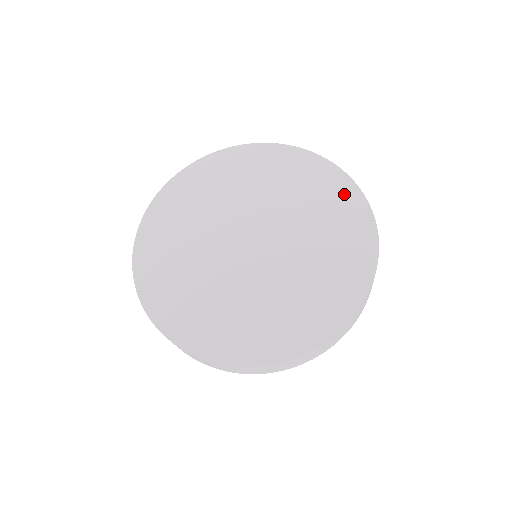
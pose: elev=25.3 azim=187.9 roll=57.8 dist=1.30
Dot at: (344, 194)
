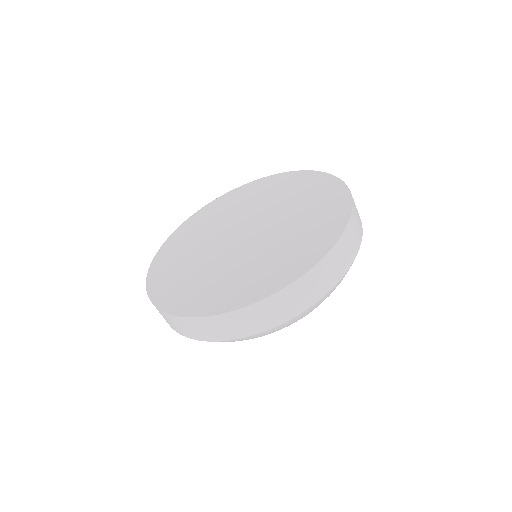
Dot at: (302, 178)
